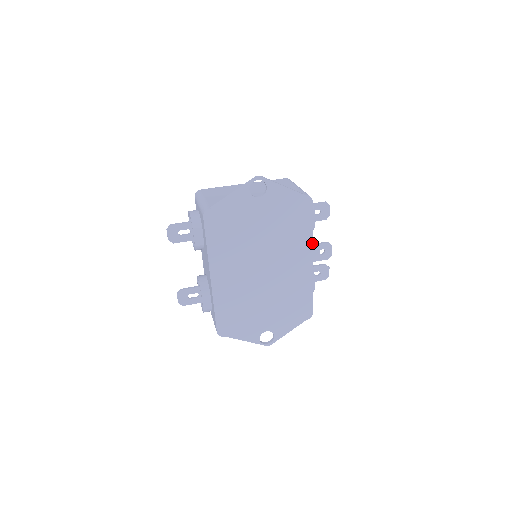
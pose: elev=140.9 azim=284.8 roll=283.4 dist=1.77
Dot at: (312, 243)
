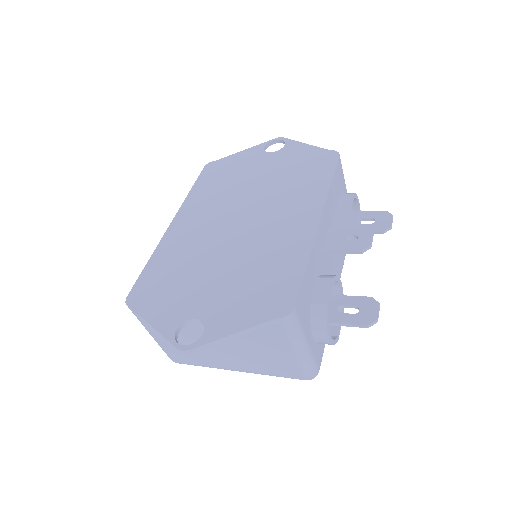
Dot at: (326, 198)
